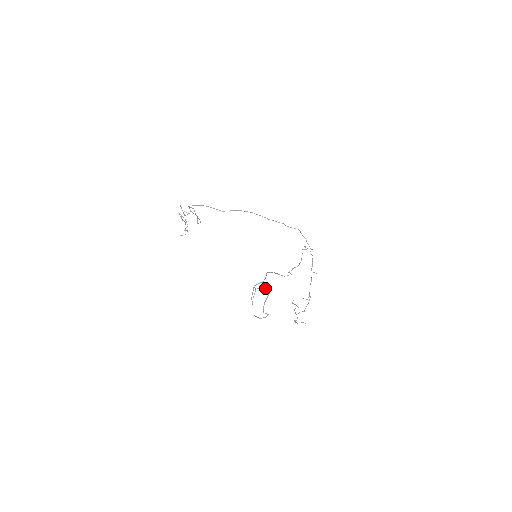
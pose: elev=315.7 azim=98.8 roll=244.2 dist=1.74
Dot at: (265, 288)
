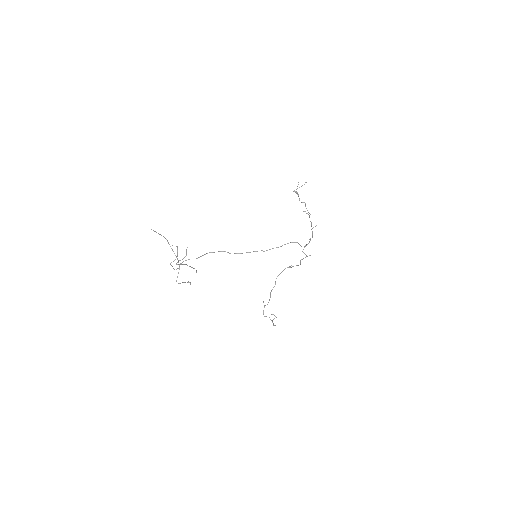
Dot at: (273, 325)
